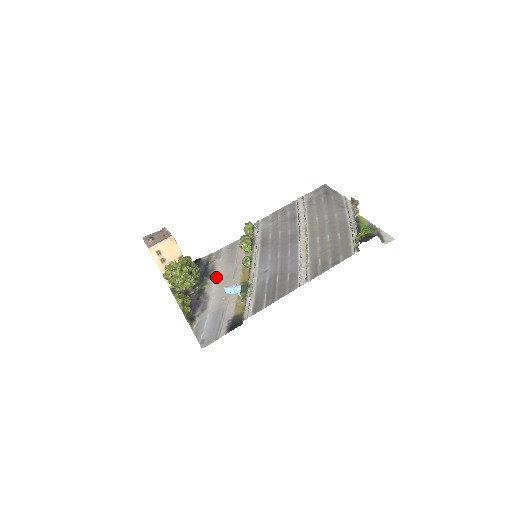
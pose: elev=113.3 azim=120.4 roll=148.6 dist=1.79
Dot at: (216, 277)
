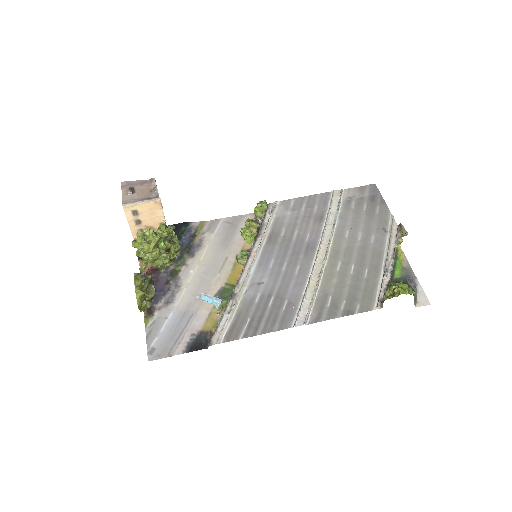
Dot at: (199, 260)
